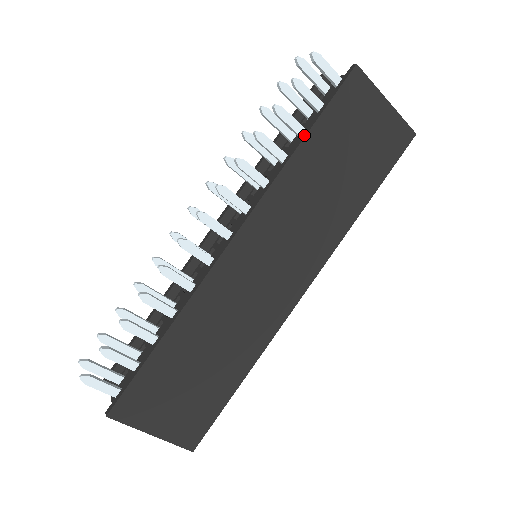
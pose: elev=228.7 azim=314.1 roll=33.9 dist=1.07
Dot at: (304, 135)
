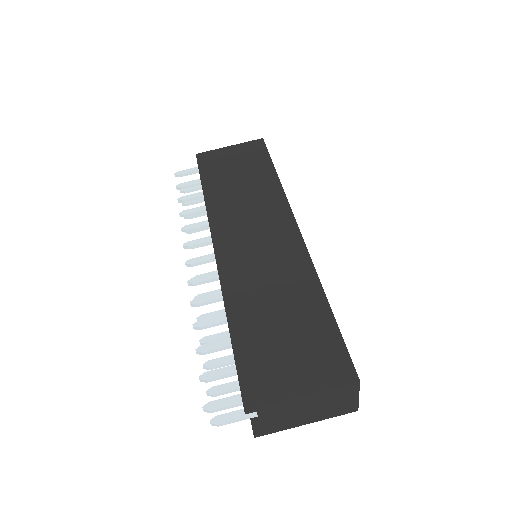
Dot at: (202, 189)
